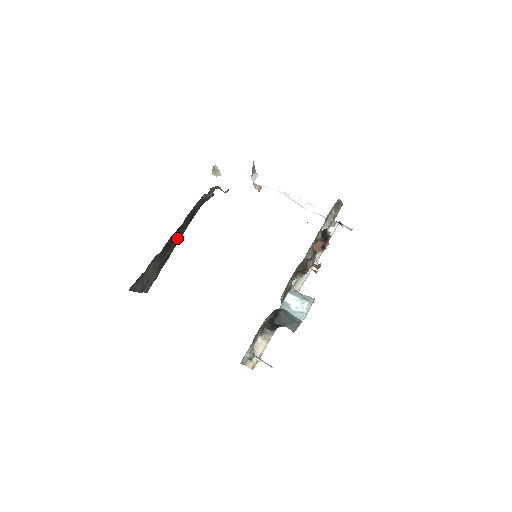
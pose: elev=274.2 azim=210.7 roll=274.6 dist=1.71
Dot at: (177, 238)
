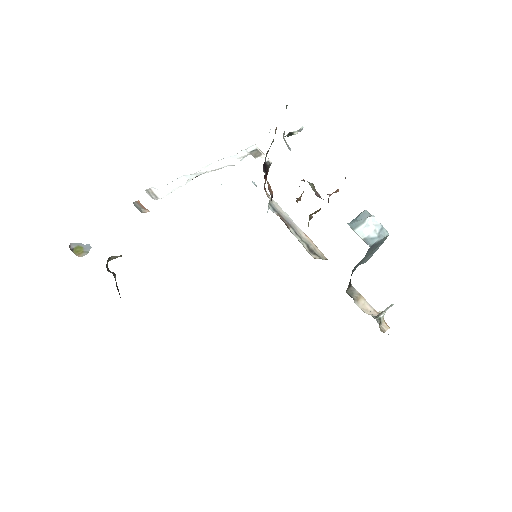
Dot at: occluded
